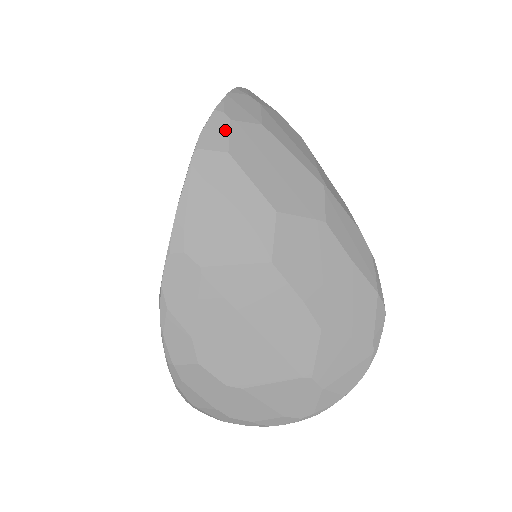
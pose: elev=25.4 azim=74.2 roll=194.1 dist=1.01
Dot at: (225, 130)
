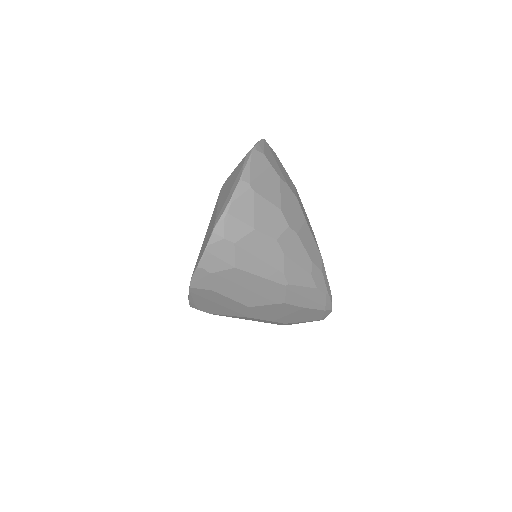
Dot at: (207, 279)
